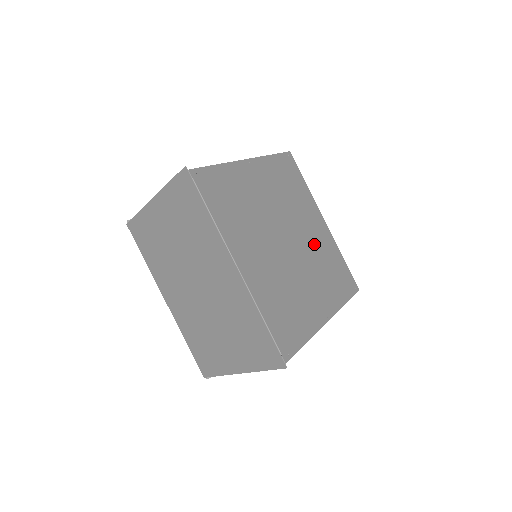
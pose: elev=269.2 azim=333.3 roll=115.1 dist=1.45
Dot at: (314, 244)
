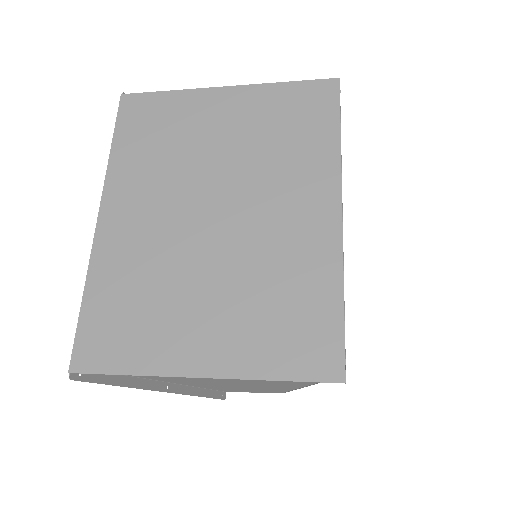
Dot at: occluded
